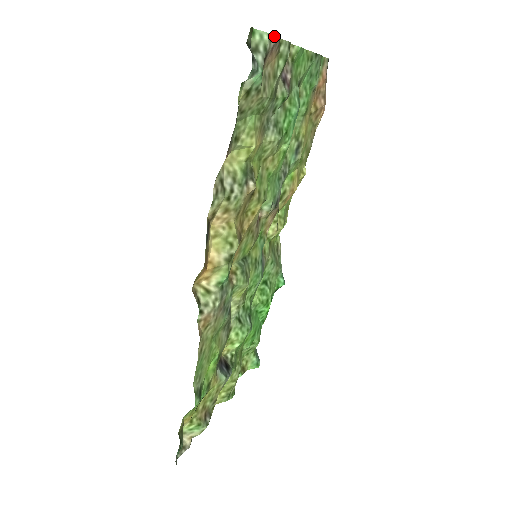
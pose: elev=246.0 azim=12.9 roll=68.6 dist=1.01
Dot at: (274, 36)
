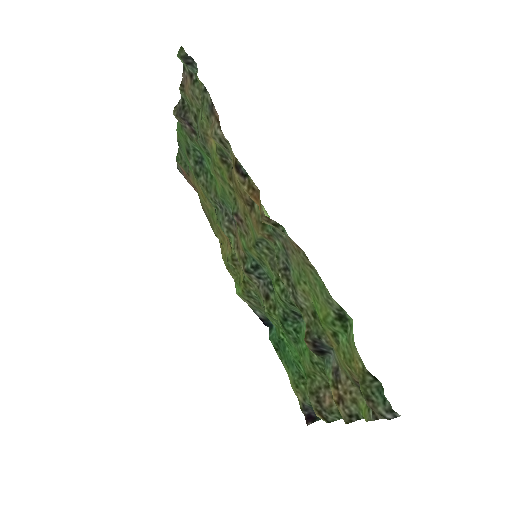
Dot at: (183, 72)
